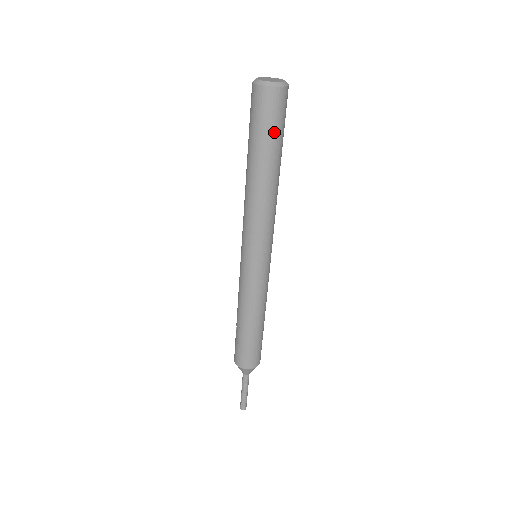
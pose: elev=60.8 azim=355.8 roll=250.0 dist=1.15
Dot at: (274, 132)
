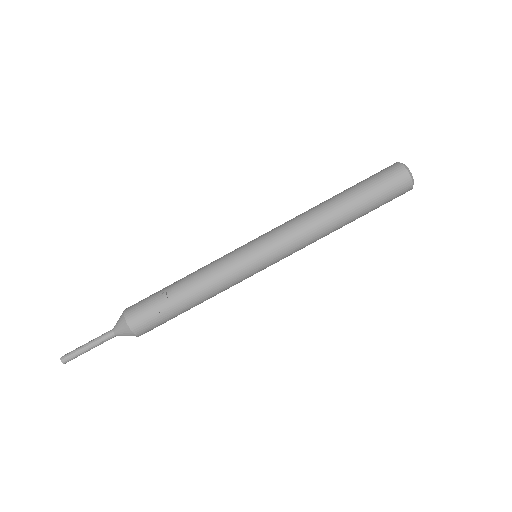
Dot at: (379, 206)
